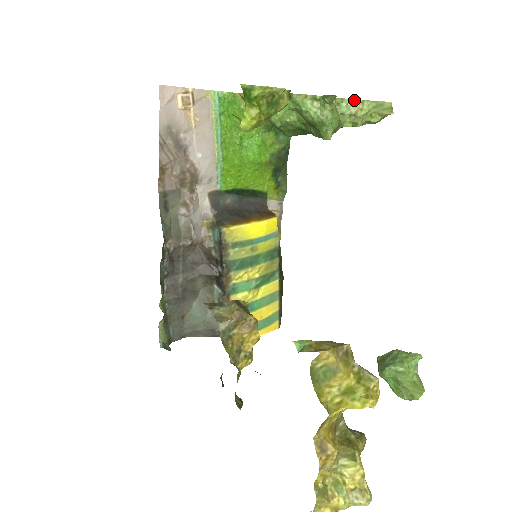
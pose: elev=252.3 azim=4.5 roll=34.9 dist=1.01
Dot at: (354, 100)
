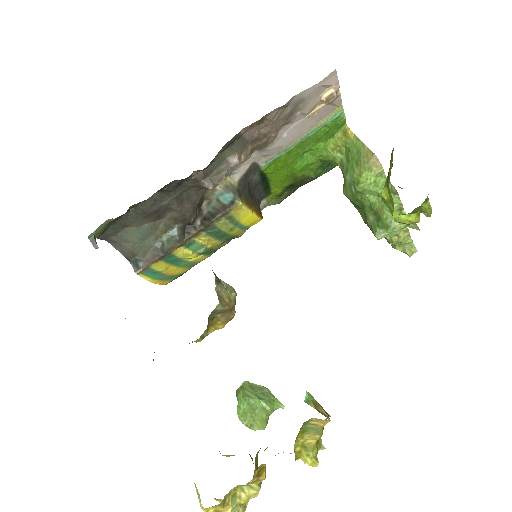
Dot at: (408, 230)
